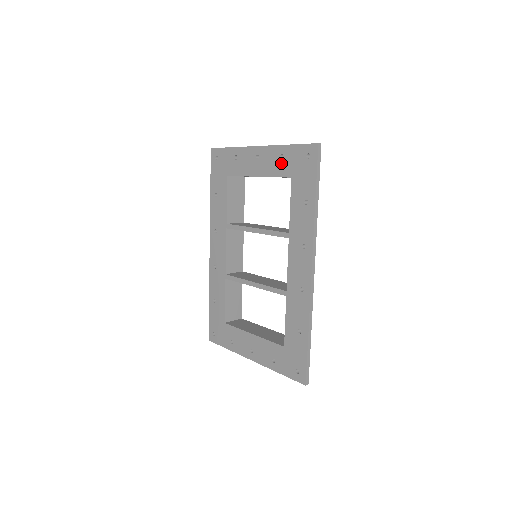
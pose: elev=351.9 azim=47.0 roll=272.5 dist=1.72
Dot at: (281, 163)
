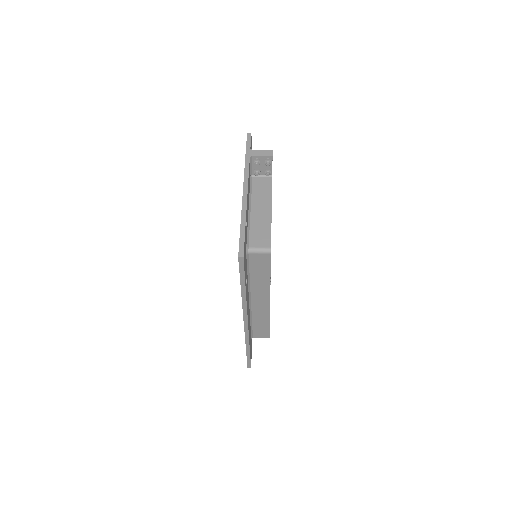
Dot at: occluded
